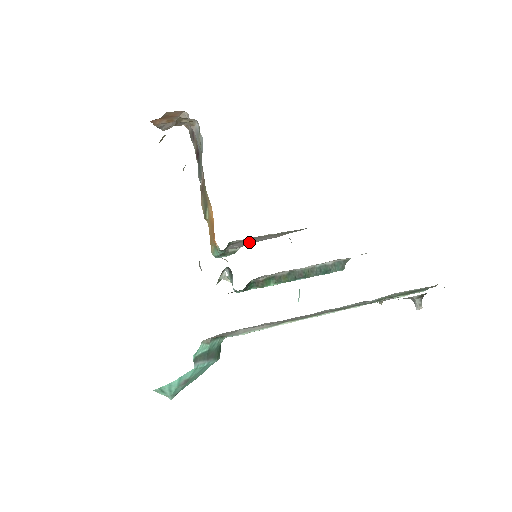
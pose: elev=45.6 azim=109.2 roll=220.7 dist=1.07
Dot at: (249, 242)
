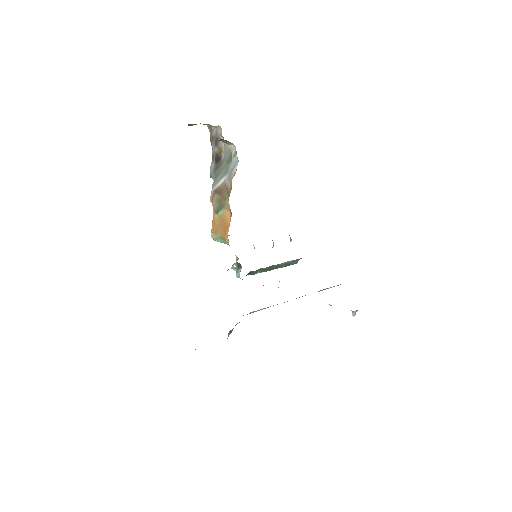
Dot at: occluded
